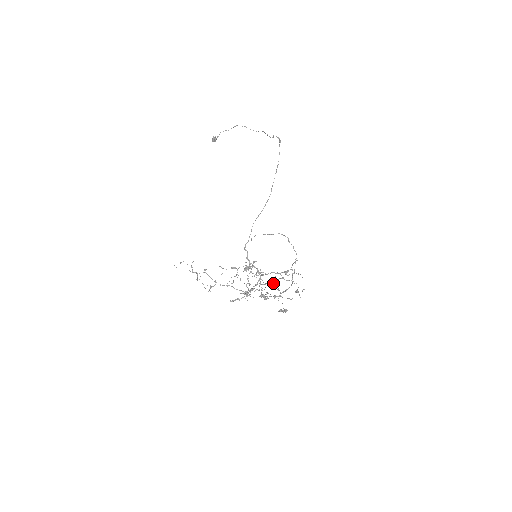
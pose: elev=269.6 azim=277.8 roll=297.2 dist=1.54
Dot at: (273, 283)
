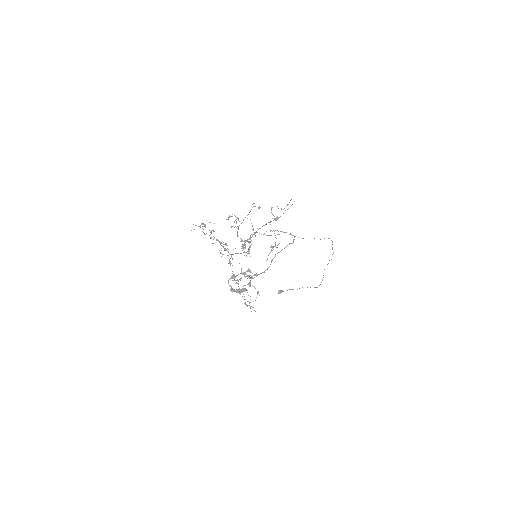
Dot at: occluded
